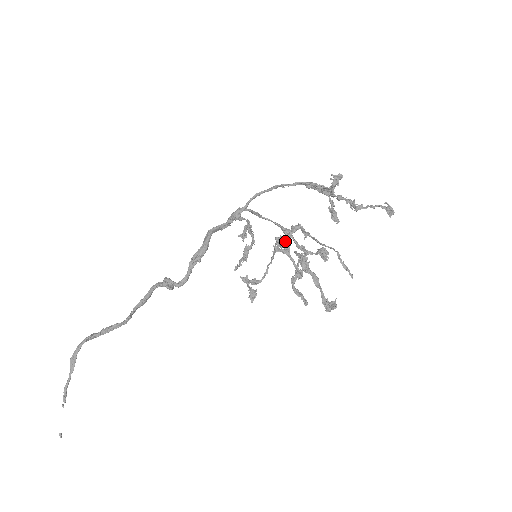
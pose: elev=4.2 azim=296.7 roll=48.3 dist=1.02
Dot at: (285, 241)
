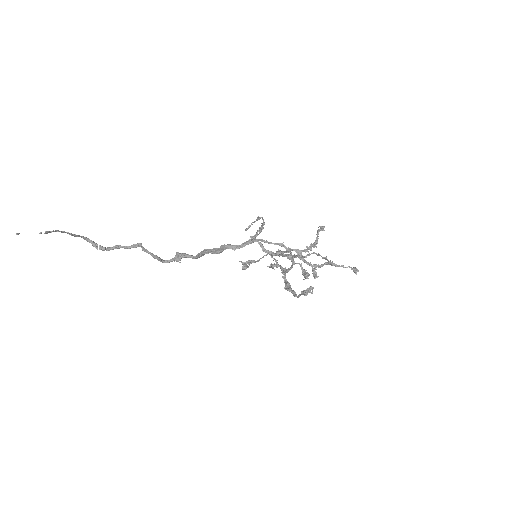
Dot at: (278, 264)
